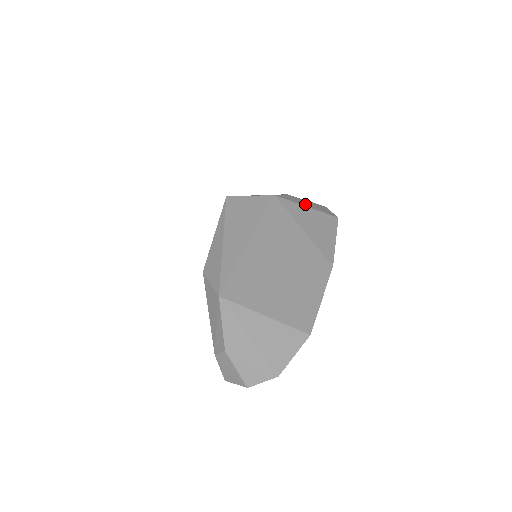
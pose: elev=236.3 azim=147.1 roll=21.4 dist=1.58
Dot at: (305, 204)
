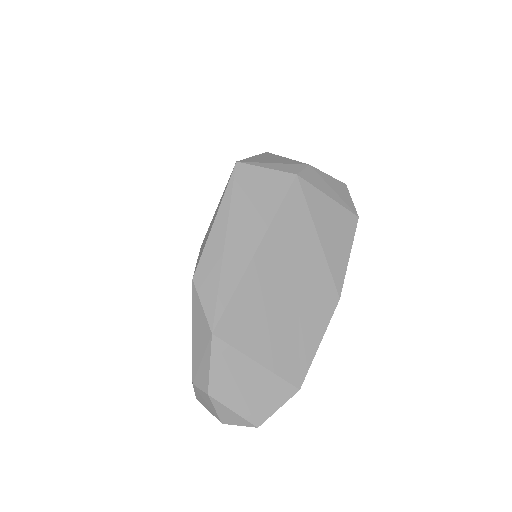
Dot at: (328, 190)
